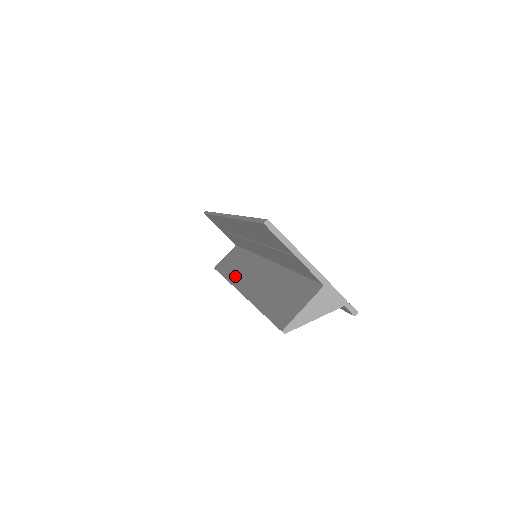
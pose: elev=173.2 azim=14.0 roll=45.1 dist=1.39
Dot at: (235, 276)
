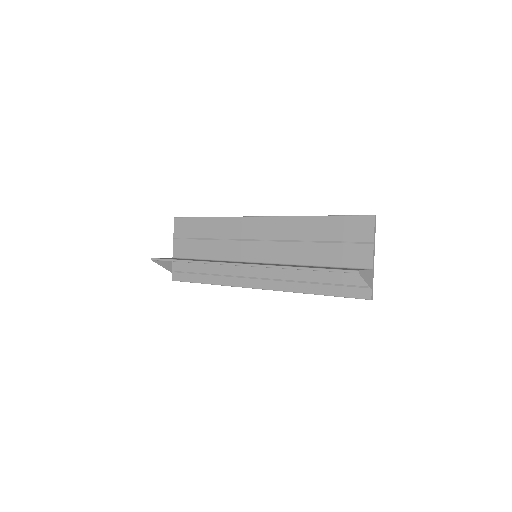
Dot at: occluded
